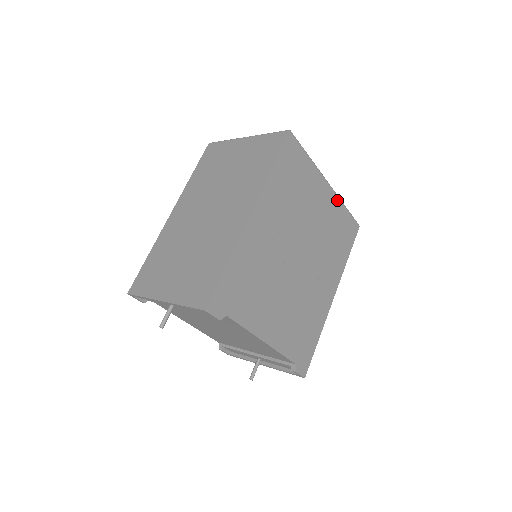
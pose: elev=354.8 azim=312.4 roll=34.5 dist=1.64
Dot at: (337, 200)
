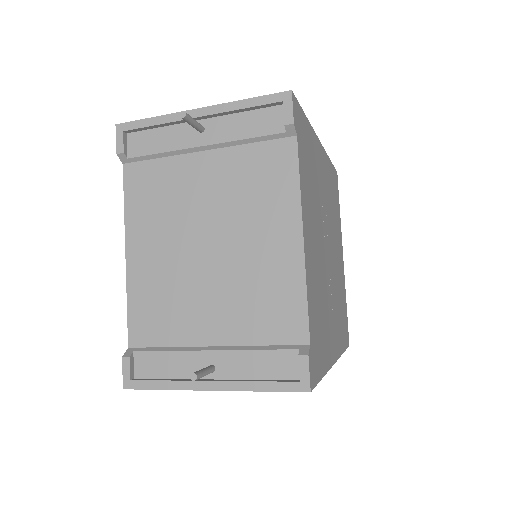
Dot at: (344, 283)
